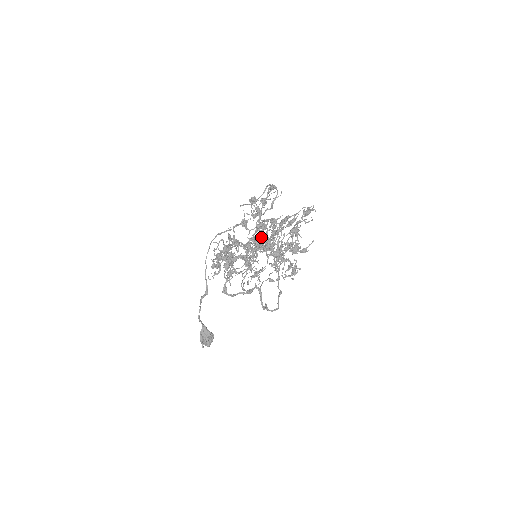
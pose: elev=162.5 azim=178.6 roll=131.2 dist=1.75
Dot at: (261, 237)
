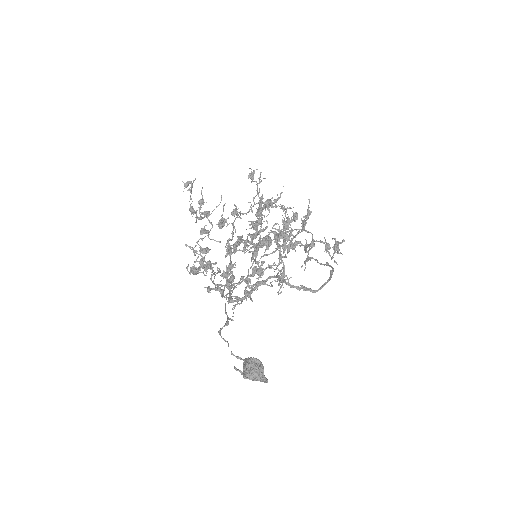
Dot at: (242, 236)
